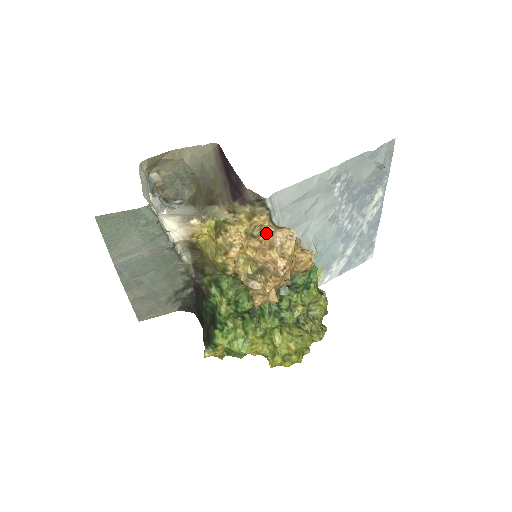
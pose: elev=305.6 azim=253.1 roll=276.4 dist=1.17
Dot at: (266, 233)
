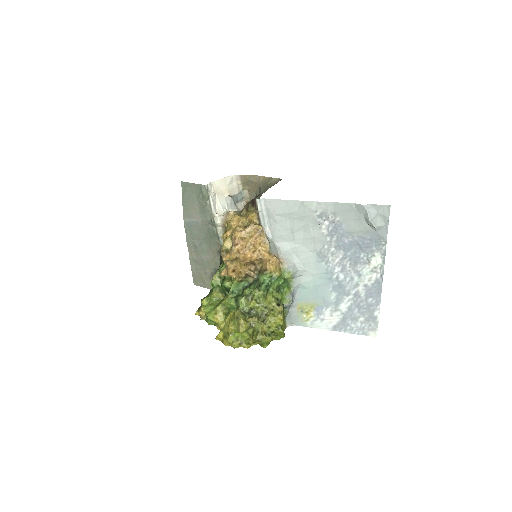
Dot at: occluded
